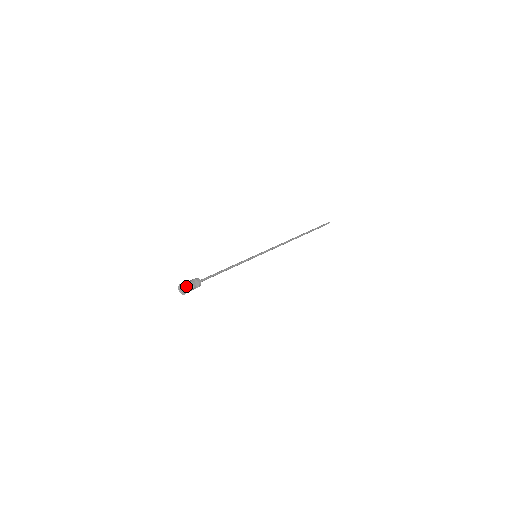
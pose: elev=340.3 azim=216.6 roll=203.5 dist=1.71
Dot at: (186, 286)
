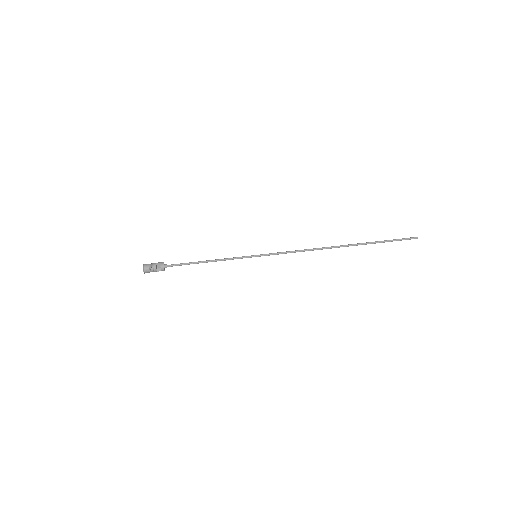
Dot at: (145, 268)
